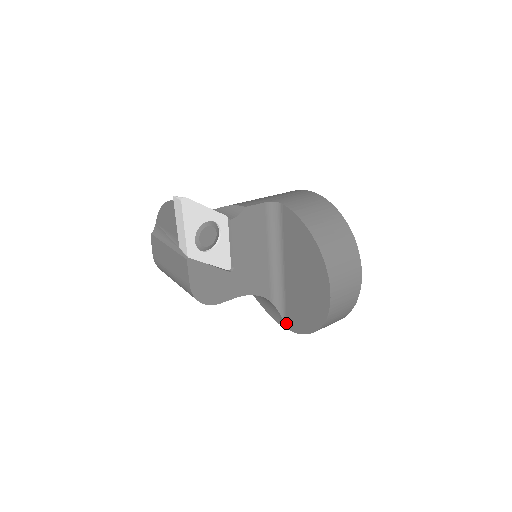
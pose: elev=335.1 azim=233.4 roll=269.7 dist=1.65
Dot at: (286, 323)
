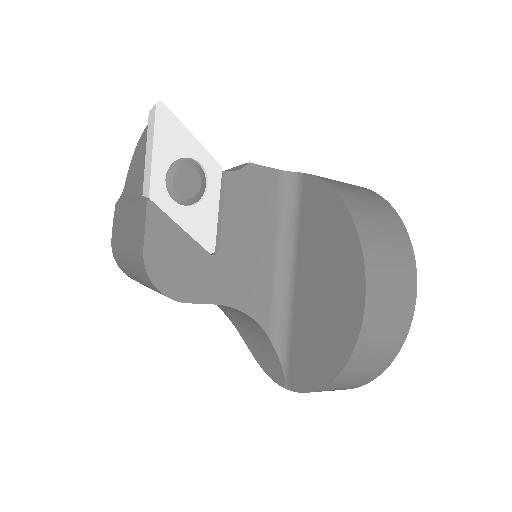
Dot at: (288, 378)
